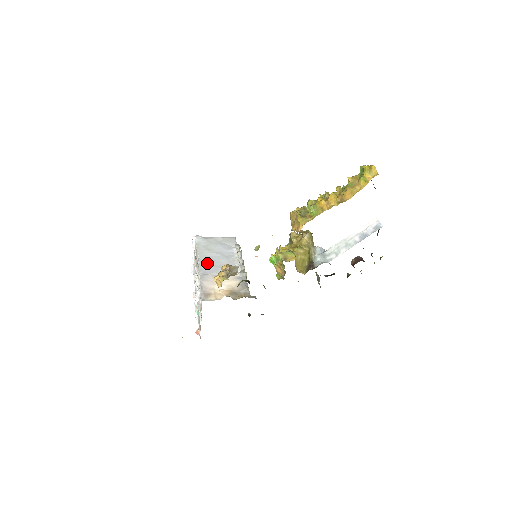
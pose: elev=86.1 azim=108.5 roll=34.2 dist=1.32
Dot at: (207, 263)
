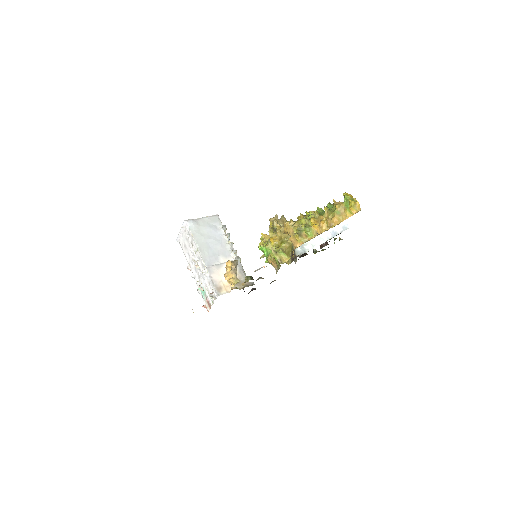
Dot at: (207, 252)
